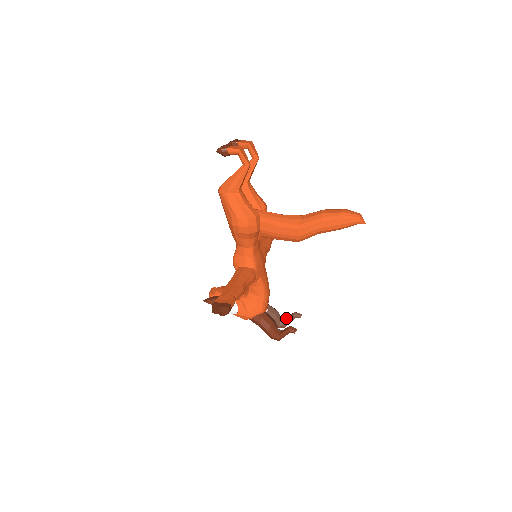
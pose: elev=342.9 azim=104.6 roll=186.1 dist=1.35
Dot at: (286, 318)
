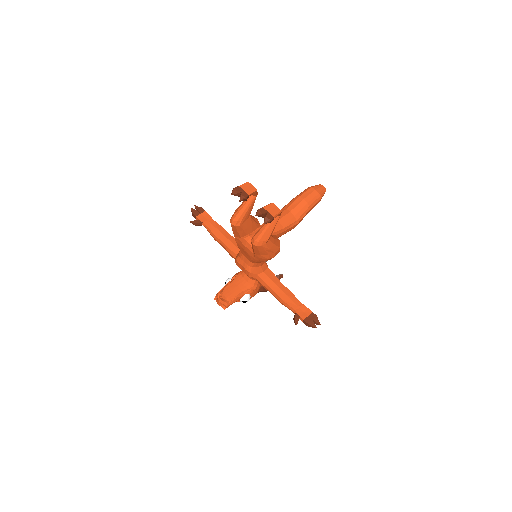
Dot at: occluded
